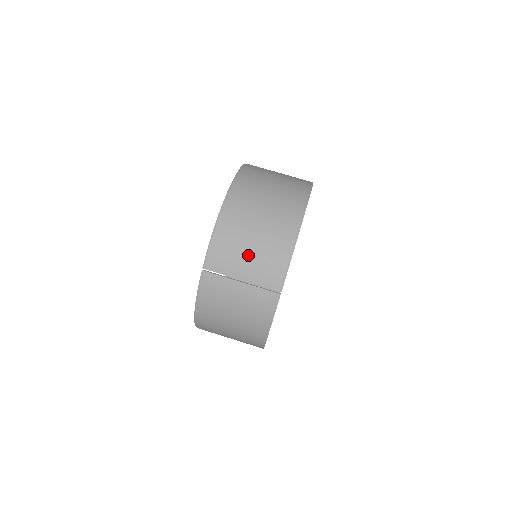
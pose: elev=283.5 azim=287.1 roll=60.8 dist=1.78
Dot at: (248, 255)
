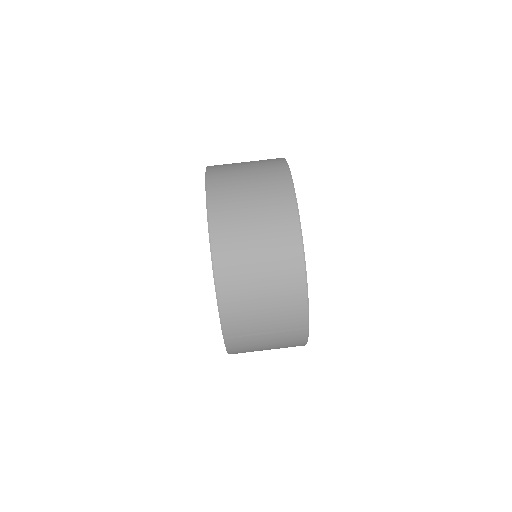
Dot at: (264, 313)
